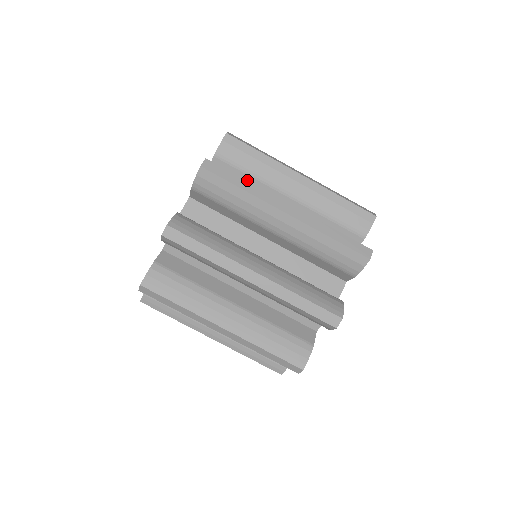
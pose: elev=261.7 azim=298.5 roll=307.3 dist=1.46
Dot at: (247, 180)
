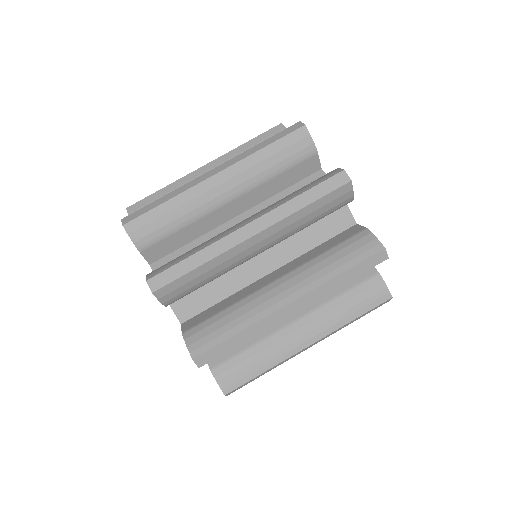
Dot at: occluded
